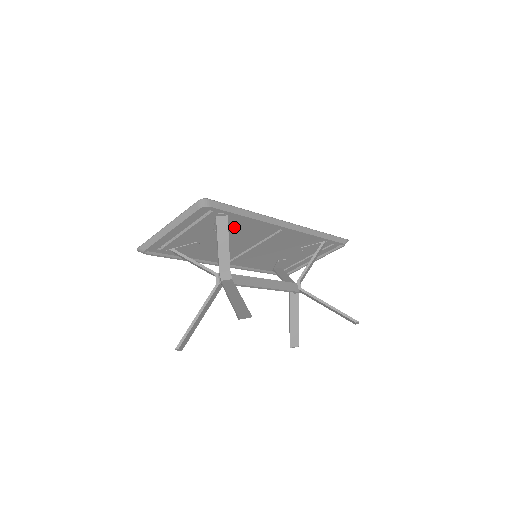
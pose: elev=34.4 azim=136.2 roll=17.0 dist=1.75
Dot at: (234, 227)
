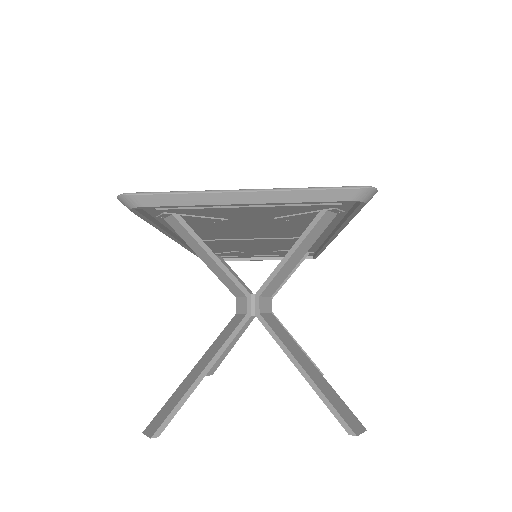
Dot at: (300, 222)
